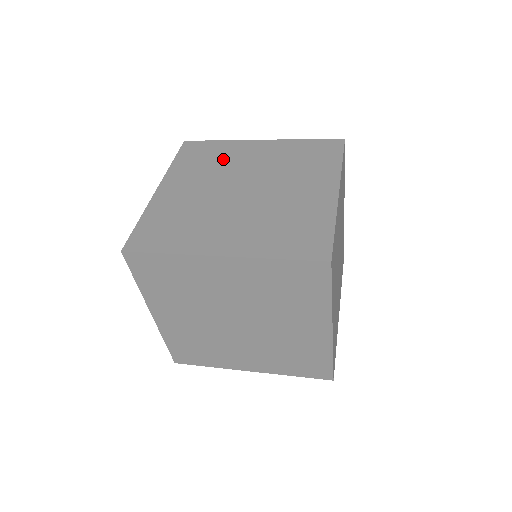
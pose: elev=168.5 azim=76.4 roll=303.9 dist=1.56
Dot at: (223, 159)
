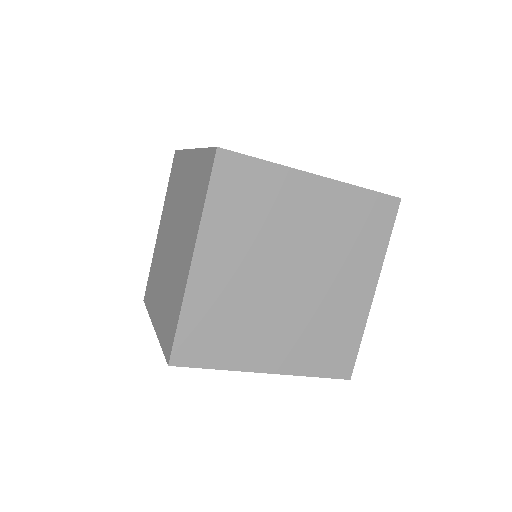
Dot at: occluded
